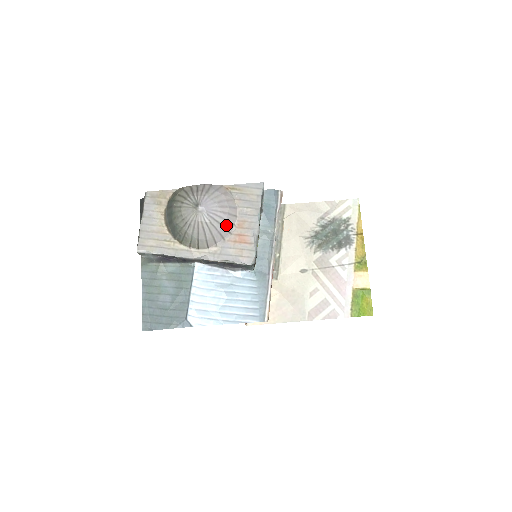
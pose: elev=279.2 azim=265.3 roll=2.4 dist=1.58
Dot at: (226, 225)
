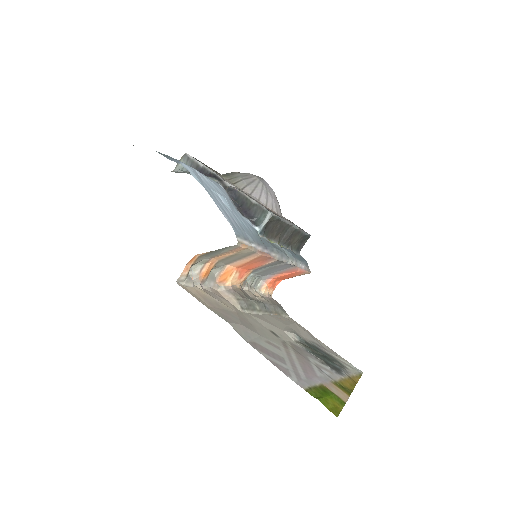
Dot at: (269, 200)
